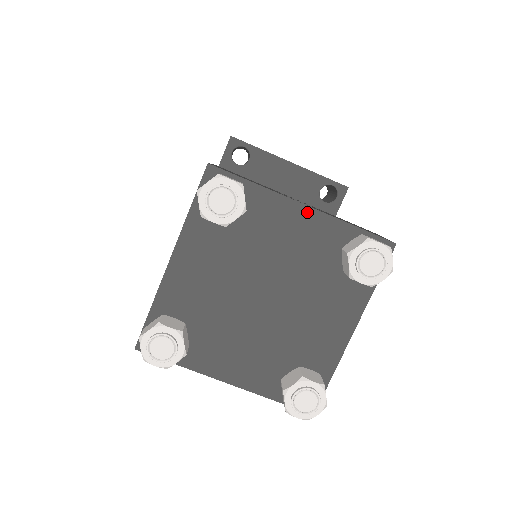
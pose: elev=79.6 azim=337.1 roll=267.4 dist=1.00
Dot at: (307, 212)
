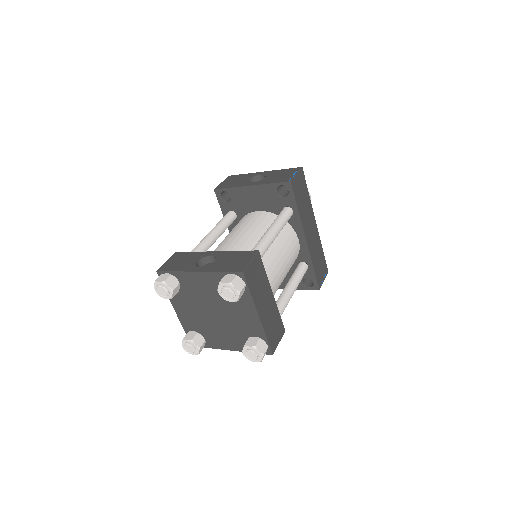
Dot at: (200, 274)
